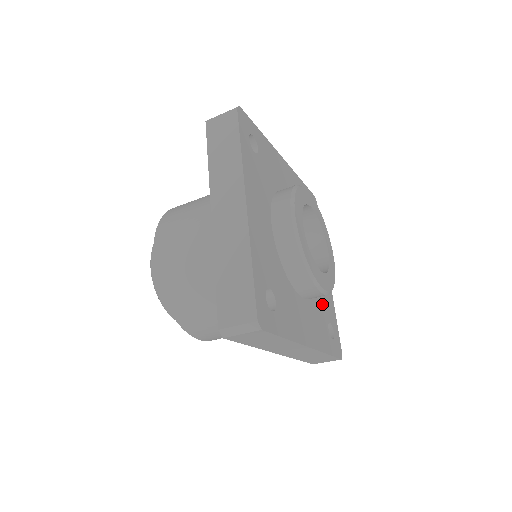
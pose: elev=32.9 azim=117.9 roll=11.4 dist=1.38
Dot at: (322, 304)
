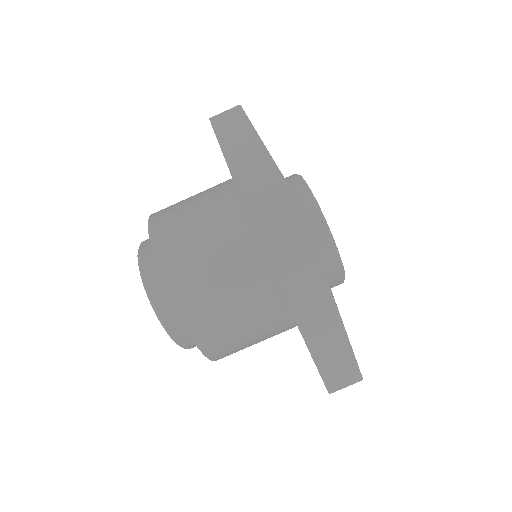
Dot at: occluded
